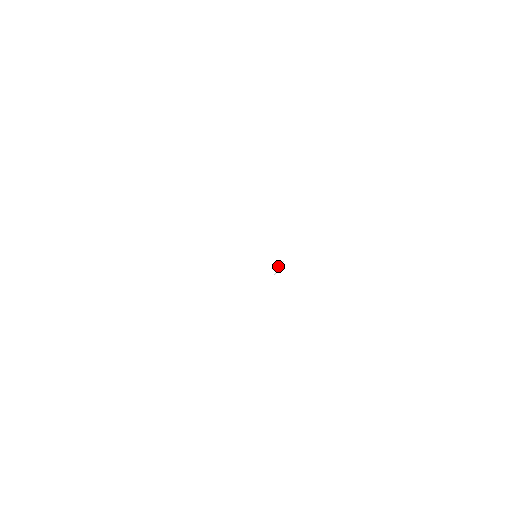
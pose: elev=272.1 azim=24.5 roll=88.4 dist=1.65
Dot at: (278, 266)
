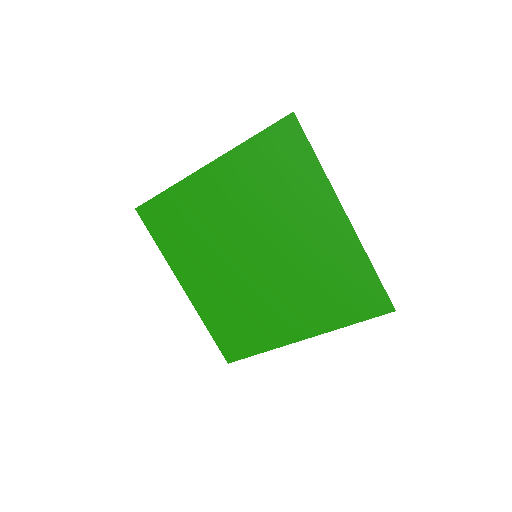
Dot at: occluded
